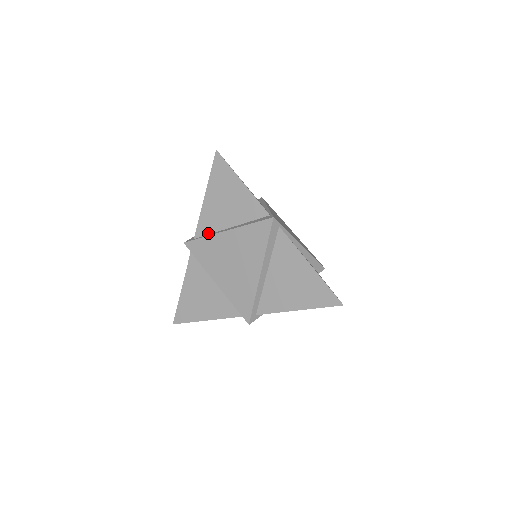
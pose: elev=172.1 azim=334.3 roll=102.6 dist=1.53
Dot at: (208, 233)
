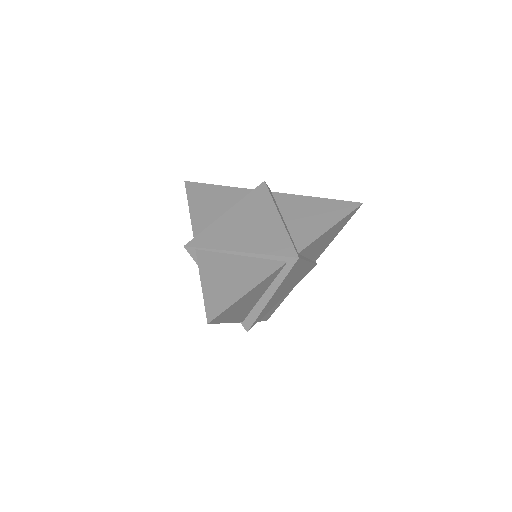
Dot at: (207, 227)
